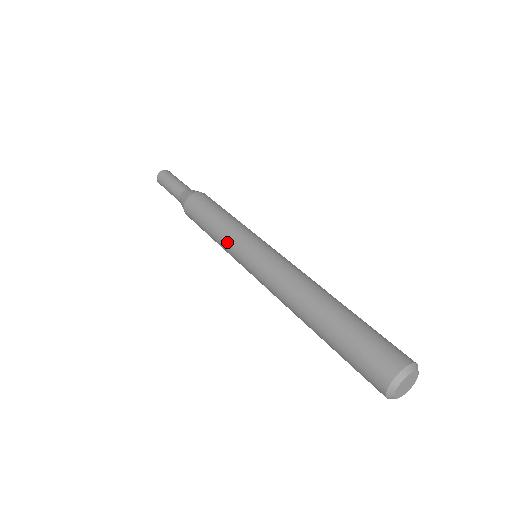
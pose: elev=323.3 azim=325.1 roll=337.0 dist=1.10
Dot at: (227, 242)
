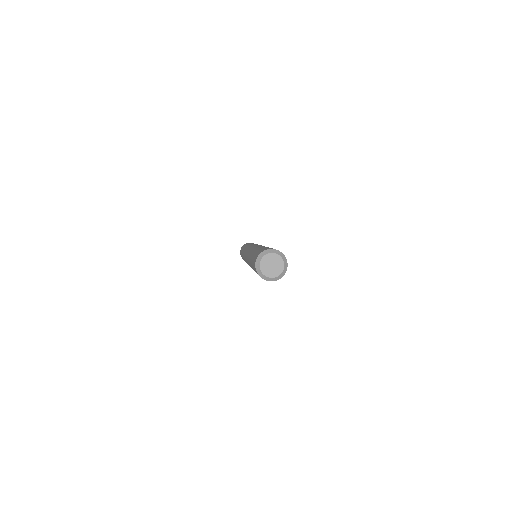
Dot at: occluded
